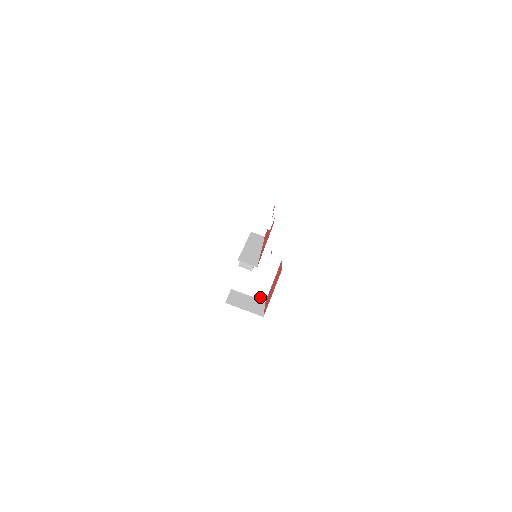
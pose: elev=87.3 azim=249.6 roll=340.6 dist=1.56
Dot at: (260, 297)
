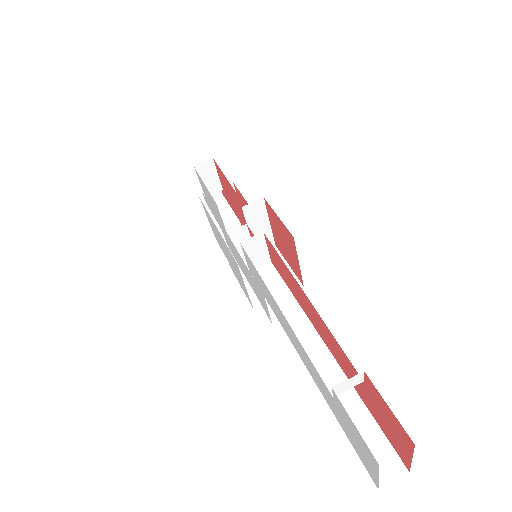
Dot at: occluded
